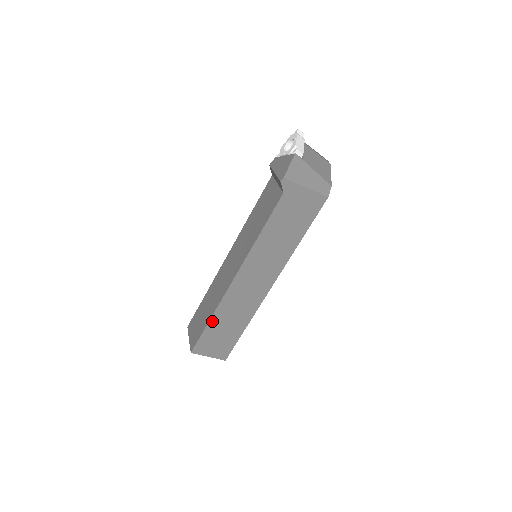
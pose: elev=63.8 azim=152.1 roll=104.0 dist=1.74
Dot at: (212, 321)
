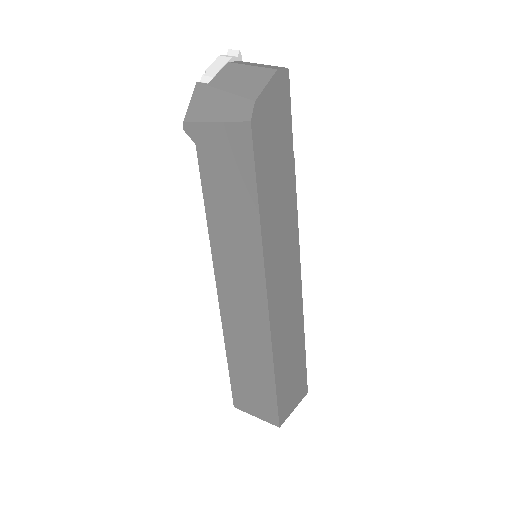
Dot at: (230, 359)
